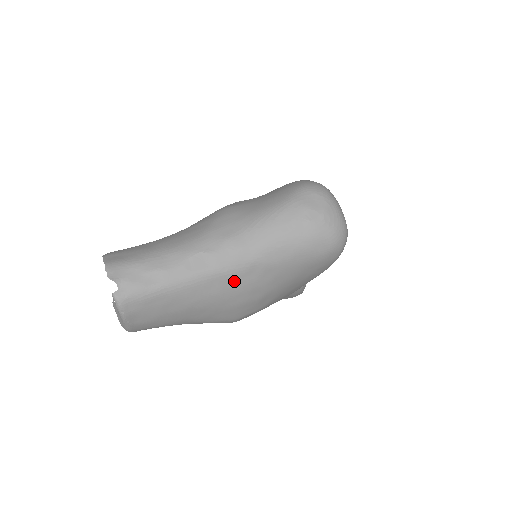
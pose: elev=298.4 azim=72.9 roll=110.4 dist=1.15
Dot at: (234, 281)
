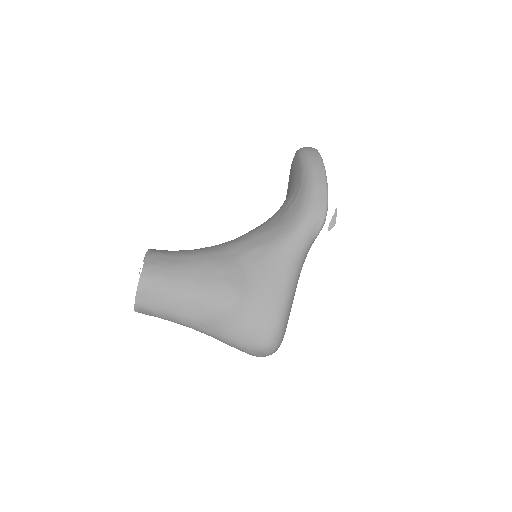
Dot at: occluded
